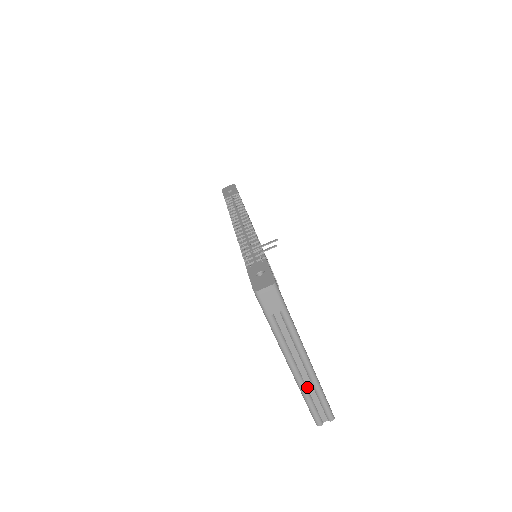
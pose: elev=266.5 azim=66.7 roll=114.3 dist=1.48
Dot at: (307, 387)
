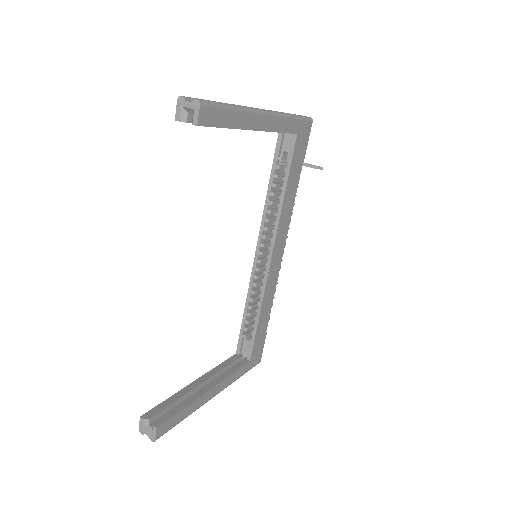
Dot at: occluded
